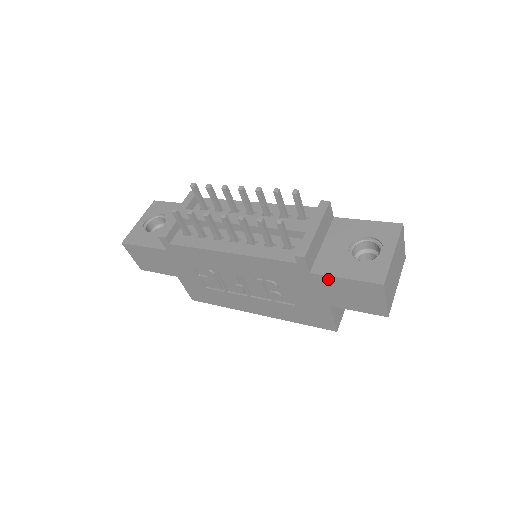
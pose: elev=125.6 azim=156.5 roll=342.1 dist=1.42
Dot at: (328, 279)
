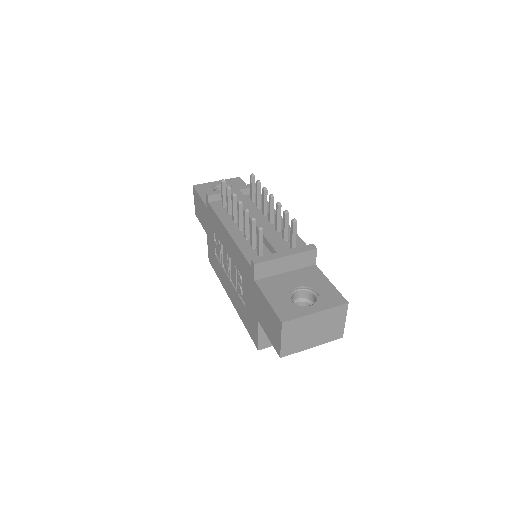
Dot at: (261, 294)
